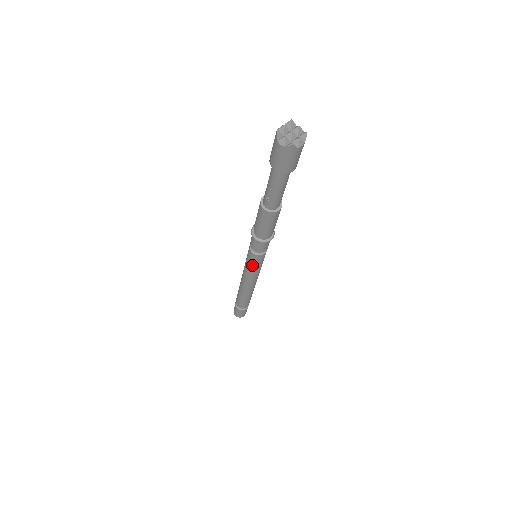
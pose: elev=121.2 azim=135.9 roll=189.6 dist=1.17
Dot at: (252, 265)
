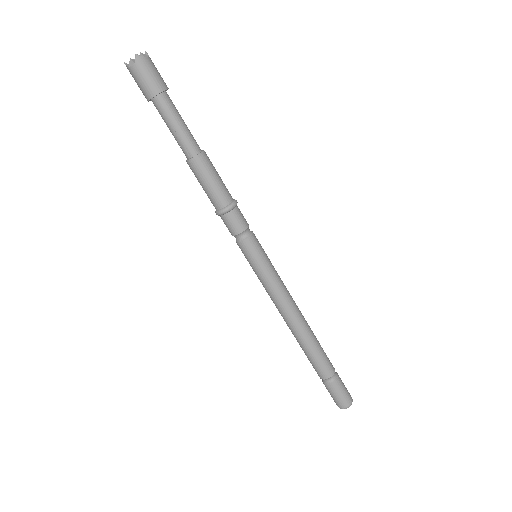
Dot at: (258, 264)
